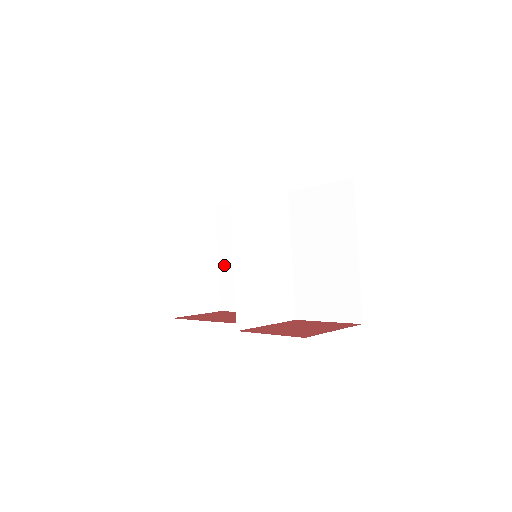
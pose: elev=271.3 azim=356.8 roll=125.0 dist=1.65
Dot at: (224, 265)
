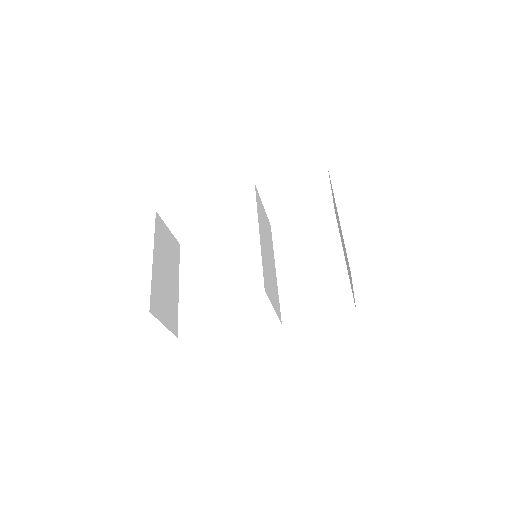
Dot at: (187, 292)
